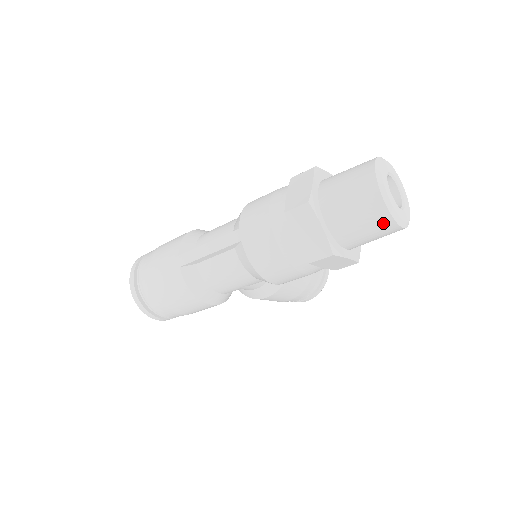
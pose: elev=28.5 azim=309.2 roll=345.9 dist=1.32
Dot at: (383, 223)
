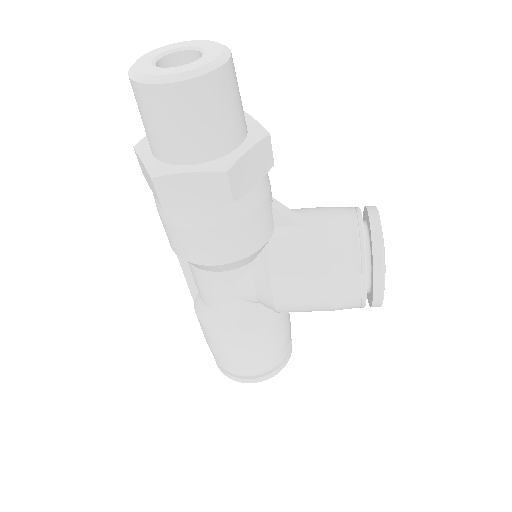
Dot at: (148, 99)
